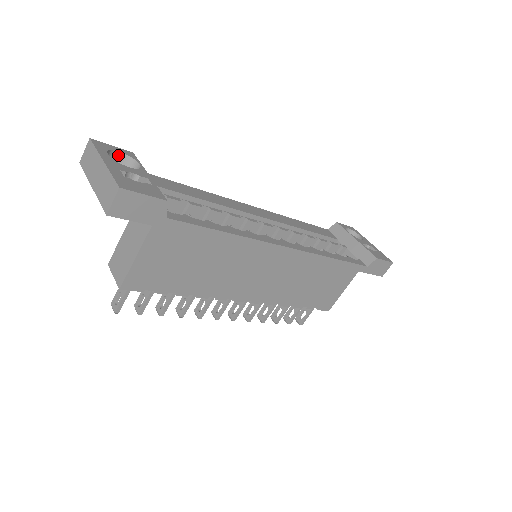
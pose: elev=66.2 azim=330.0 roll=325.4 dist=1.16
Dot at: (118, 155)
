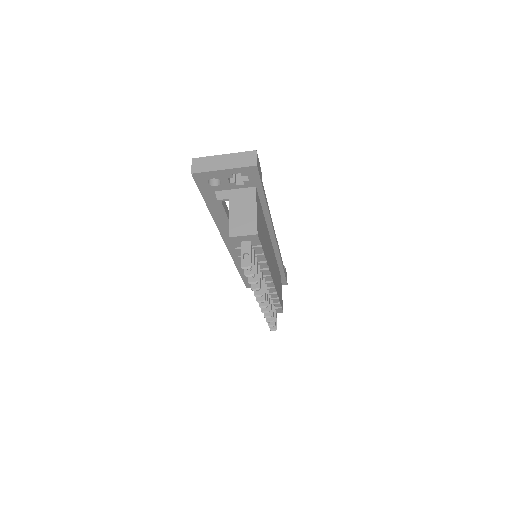
Dot at: occluded
